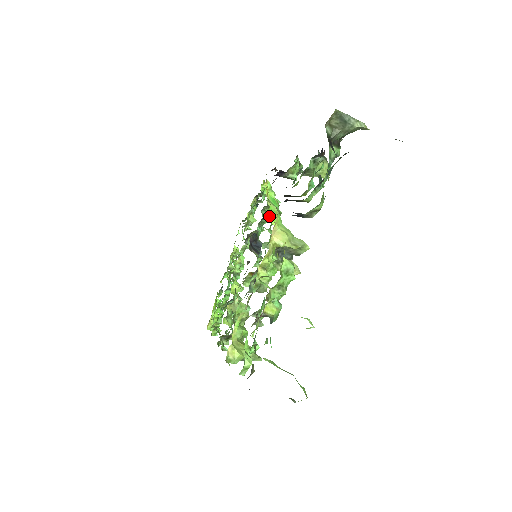
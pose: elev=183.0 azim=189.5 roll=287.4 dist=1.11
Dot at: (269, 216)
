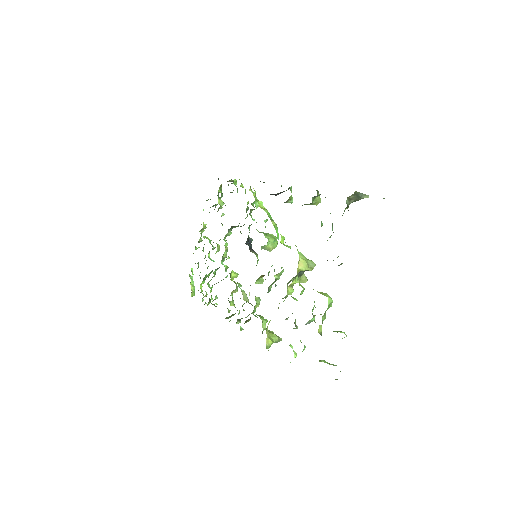
Dot at: (281, 239)
